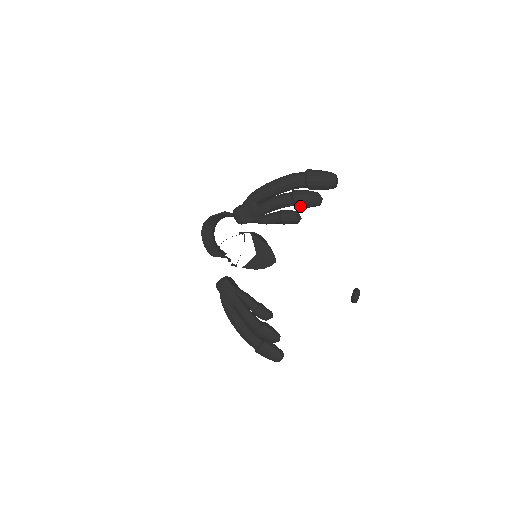
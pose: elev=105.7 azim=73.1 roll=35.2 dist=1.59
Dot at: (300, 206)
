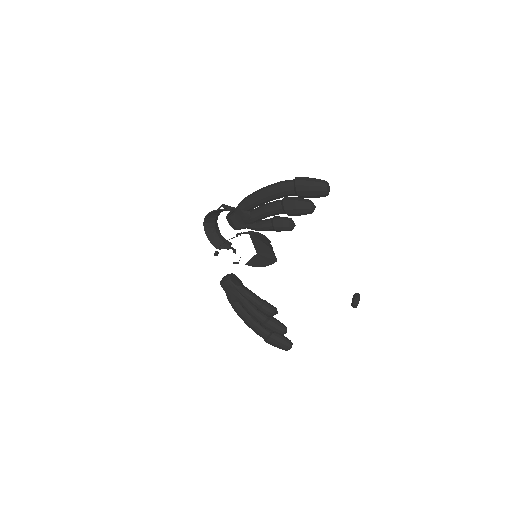
Dot at: (292, 215)
